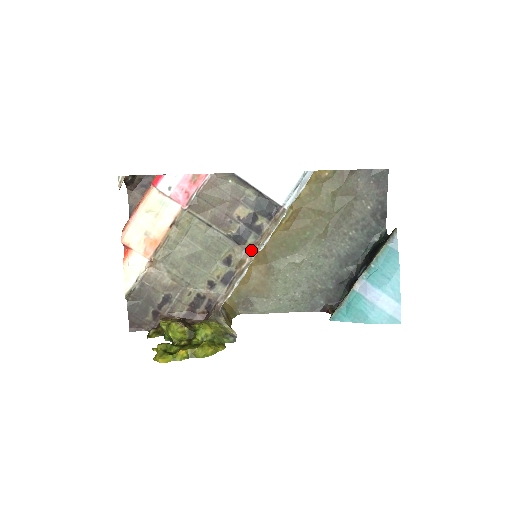
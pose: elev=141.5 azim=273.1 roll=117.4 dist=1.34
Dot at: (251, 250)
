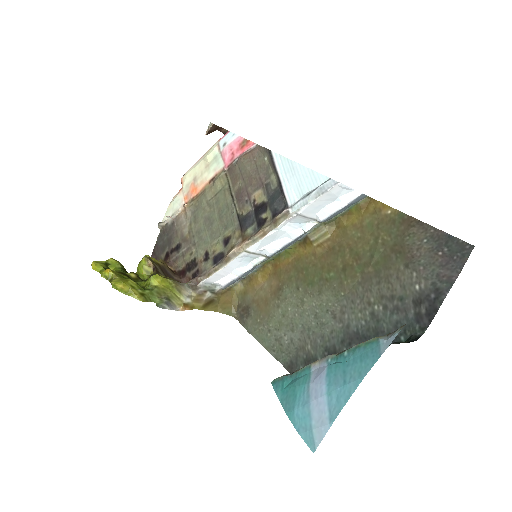
Dot at: (245, 241)
